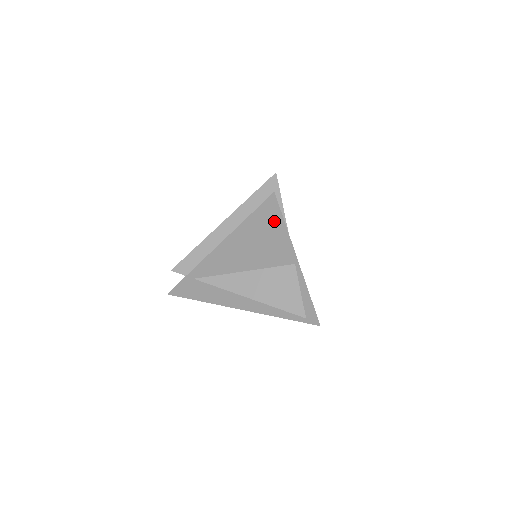
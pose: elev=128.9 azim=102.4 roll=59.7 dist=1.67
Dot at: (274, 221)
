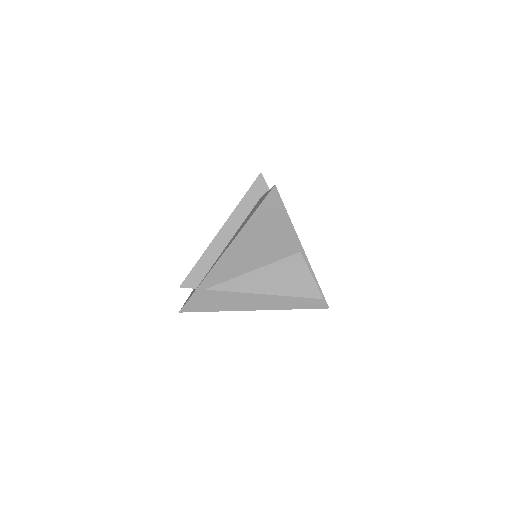
Dot at: (277, 213)
